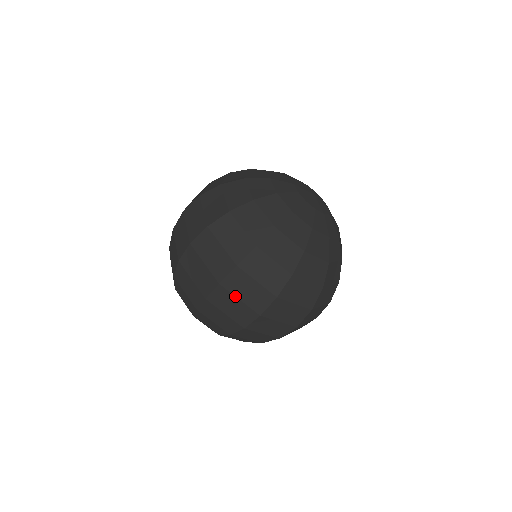
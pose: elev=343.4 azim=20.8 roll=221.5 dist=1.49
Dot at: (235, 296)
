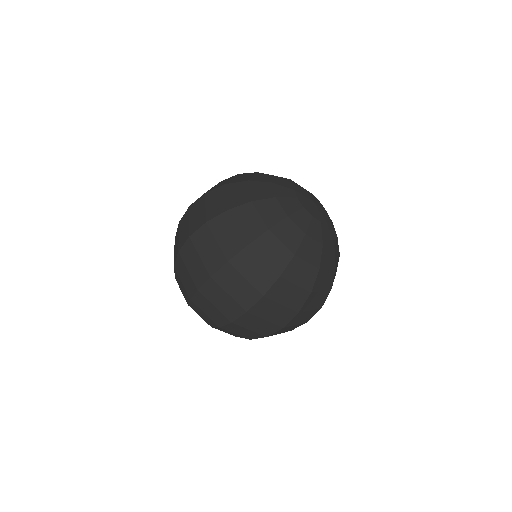
Dot at: (224, 290)
